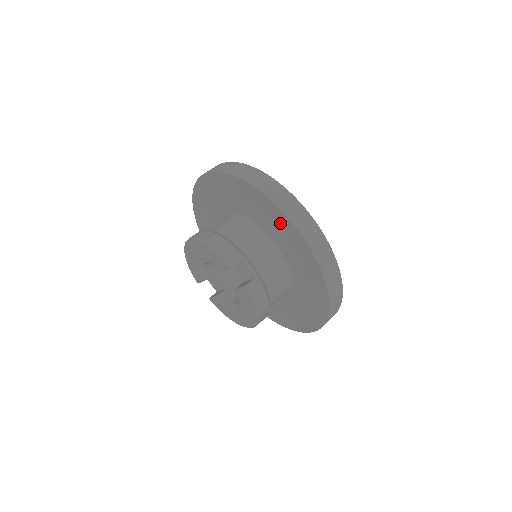
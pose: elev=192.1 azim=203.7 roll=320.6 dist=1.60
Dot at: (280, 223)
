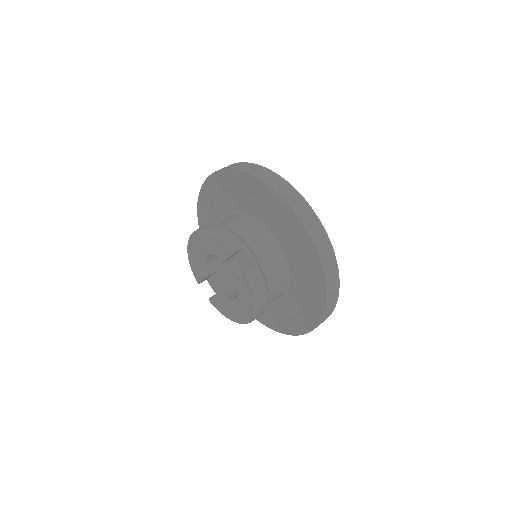
Dot at: (281, 213)
